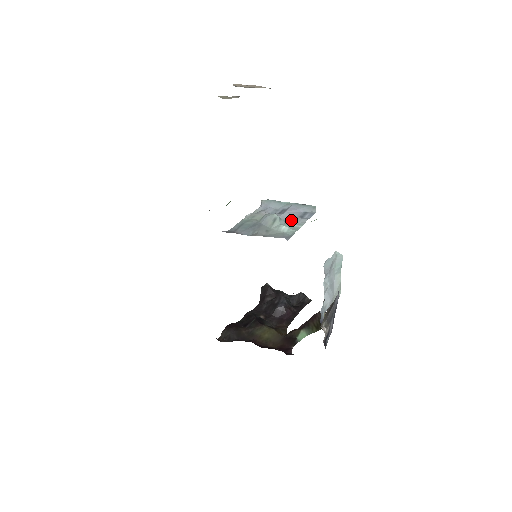
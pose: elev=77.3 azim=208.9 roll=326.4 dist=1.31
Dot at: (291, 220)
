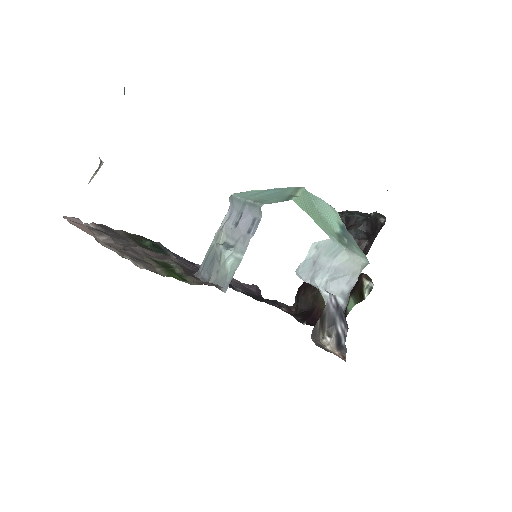
Dot at: (239, 243)
